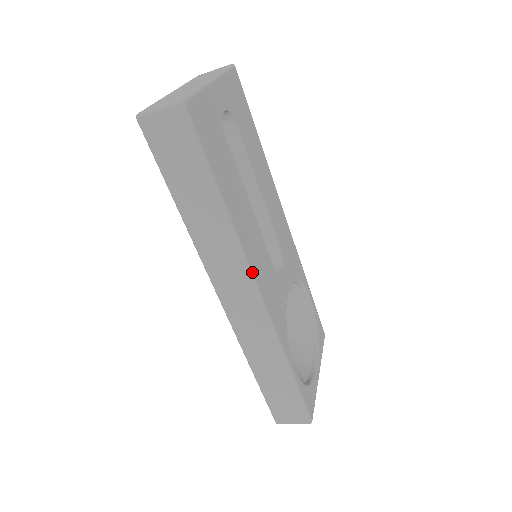
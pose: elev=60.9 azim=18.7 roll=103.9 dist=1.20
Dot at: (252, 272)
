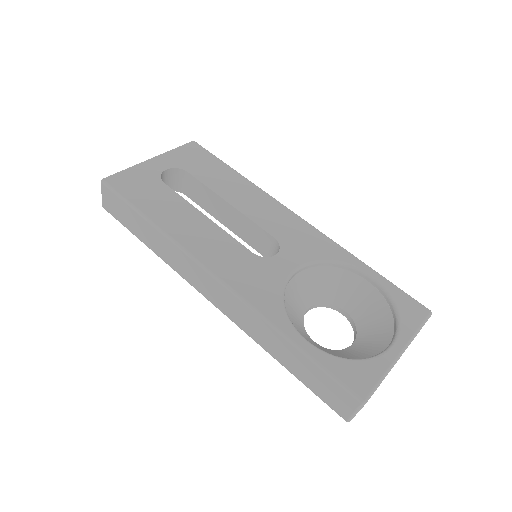
Dot at: (198, 260)
